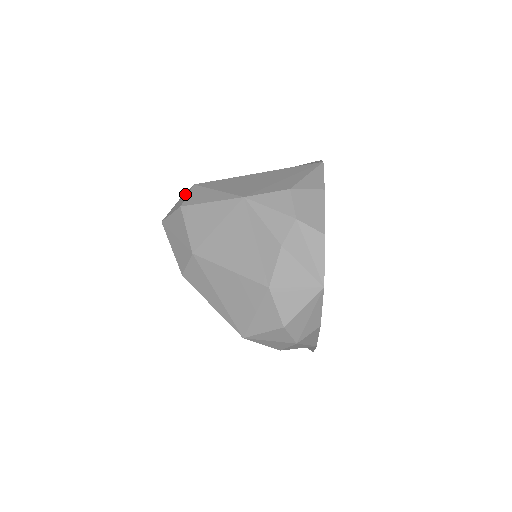
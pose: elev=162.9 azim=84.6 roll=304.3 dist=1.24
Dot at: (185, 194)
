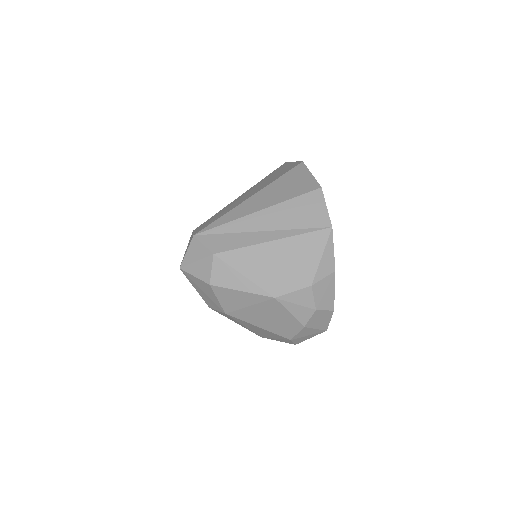
Dot at: (205, 259)
